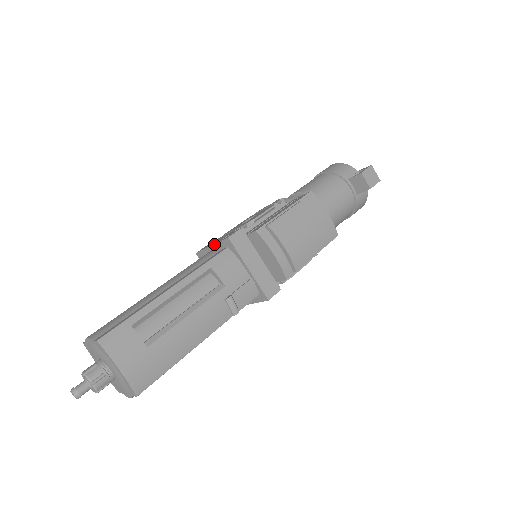
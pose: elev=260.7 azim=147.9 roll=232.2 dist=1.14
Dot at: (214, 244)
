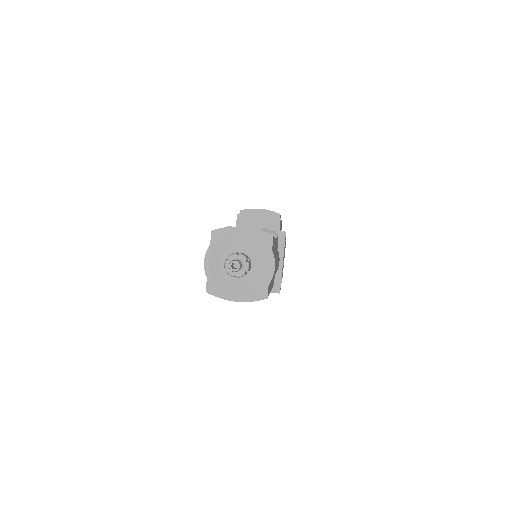
Dot at: occluded
